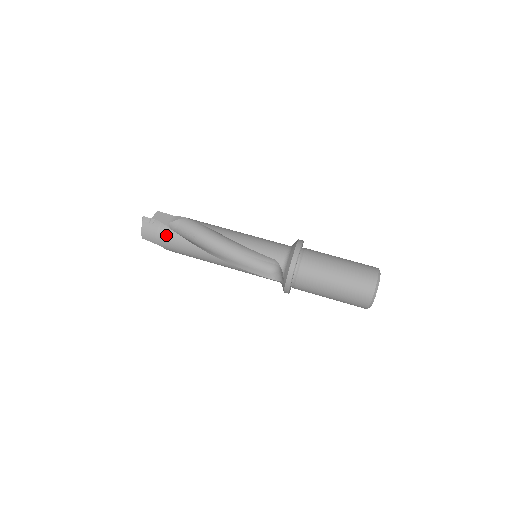
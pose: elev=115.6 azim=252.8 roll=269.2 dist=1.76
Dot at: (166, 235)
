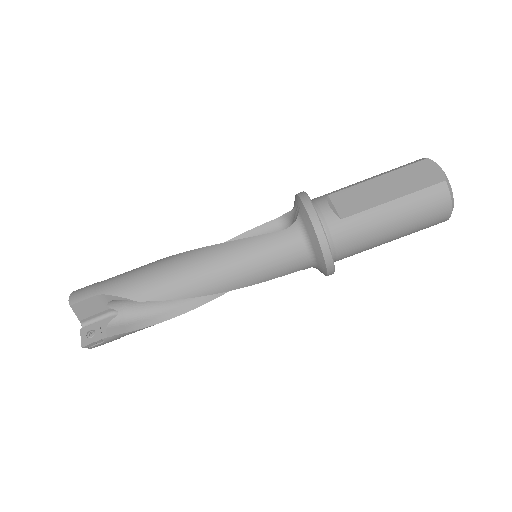
Dot at: occluded
